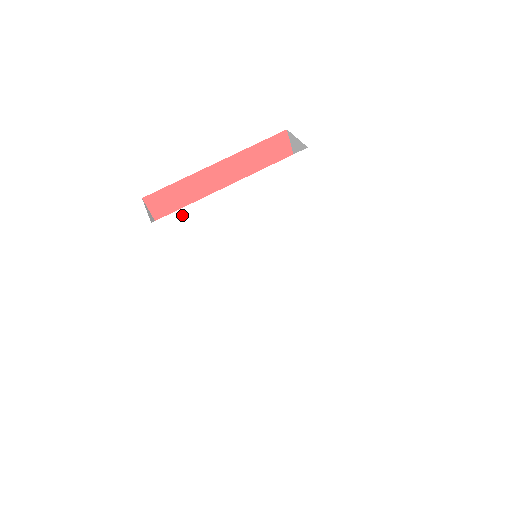
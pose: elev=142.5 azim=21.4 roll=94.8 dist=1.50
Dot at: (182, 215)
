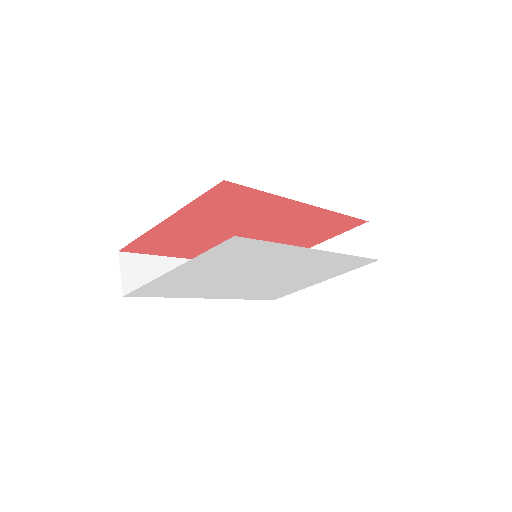
Dot at: (145, 288)
